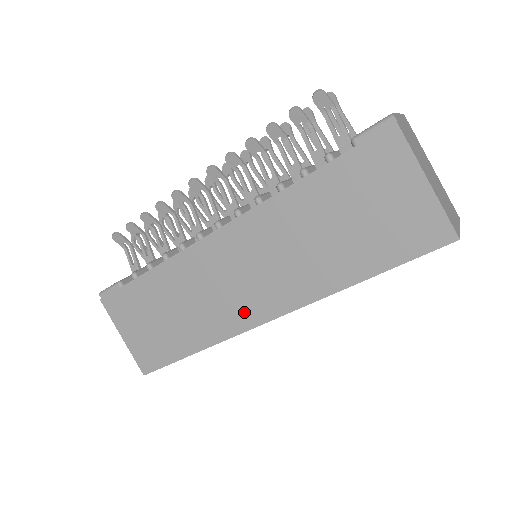
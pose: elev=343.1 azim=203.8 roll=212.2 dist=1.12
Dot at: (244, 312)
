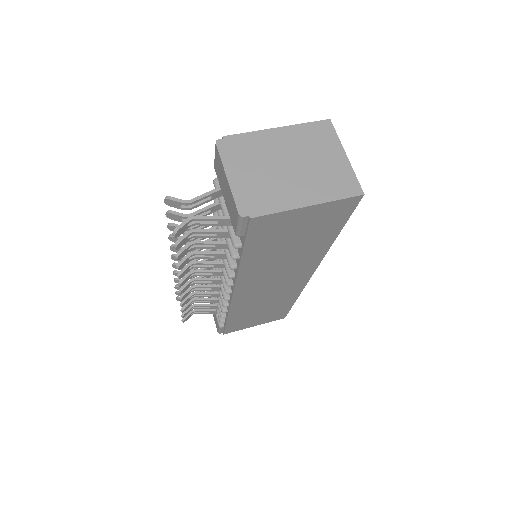
Dot at: (295, 285)
